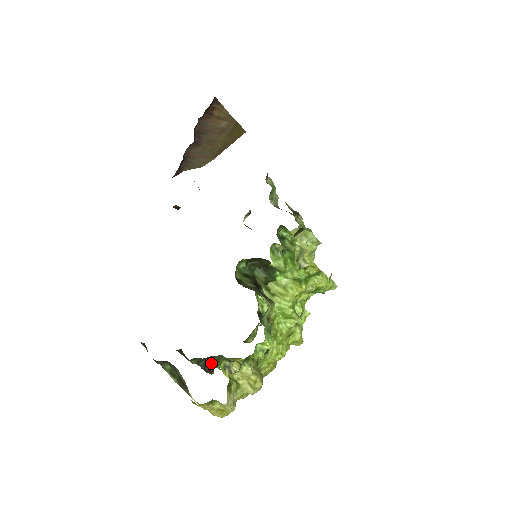
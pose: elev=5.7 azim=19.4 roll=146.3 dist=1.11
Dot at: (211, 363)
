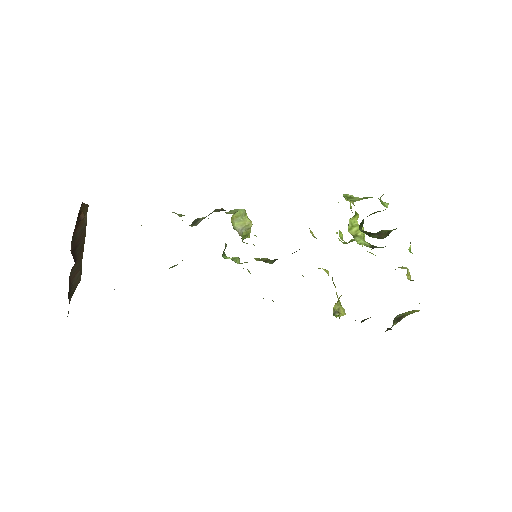
Dot at: occluded
